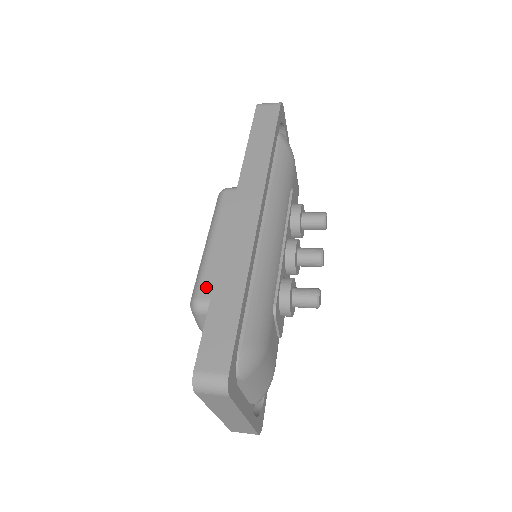
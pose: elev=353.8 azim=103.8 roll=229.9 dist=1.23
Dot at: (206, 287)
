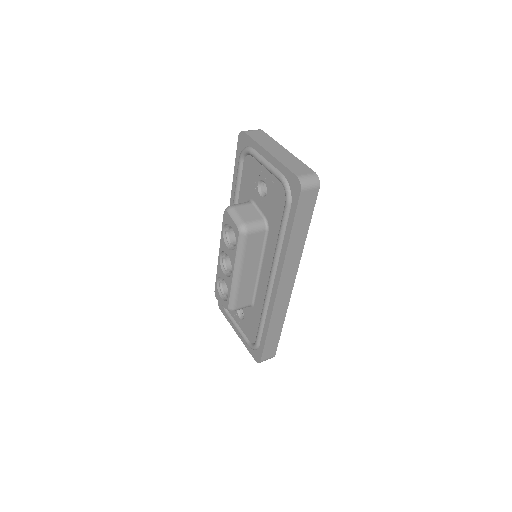
Dot at: (240, 303)
